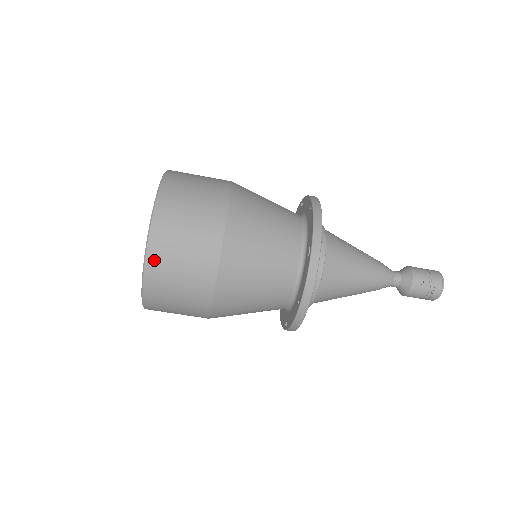
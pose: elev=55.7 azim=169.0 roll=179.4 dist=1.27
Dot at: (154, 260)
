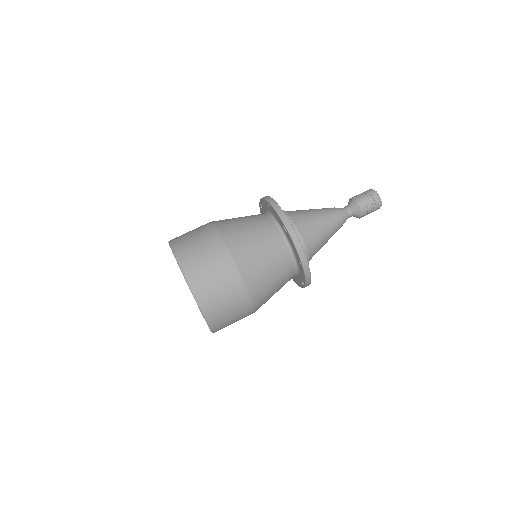
Dot at: (201, 296)
